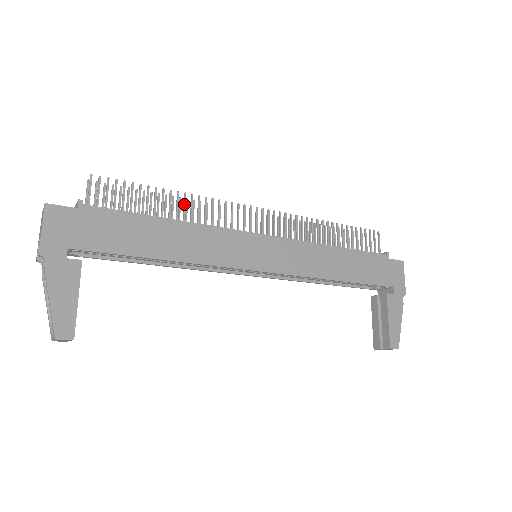
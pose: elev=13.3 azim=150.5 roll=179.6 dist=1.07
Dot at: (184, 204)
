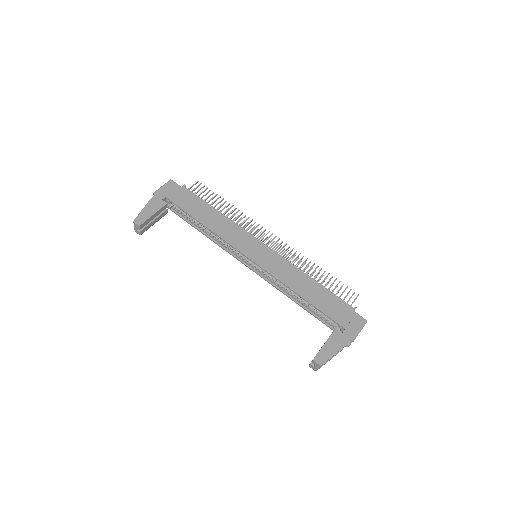
Dot at: (232, 211)
